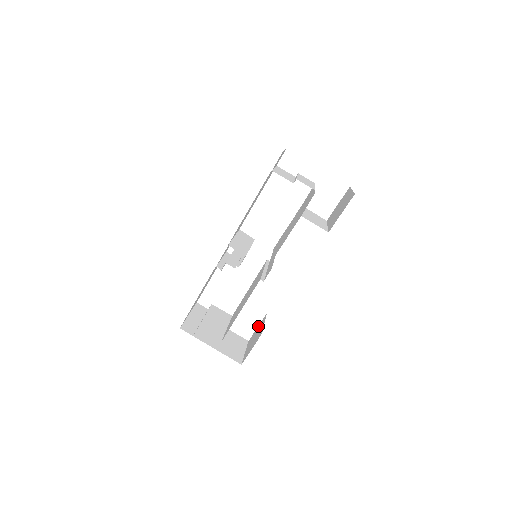
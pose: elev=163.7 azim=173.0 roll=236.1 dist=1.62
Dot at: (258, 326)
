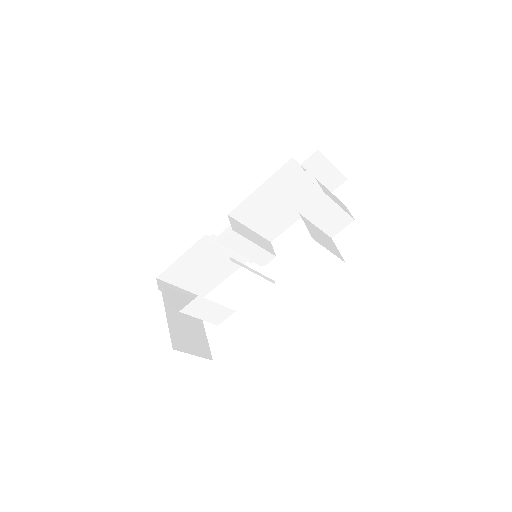
Dot at: occluded
